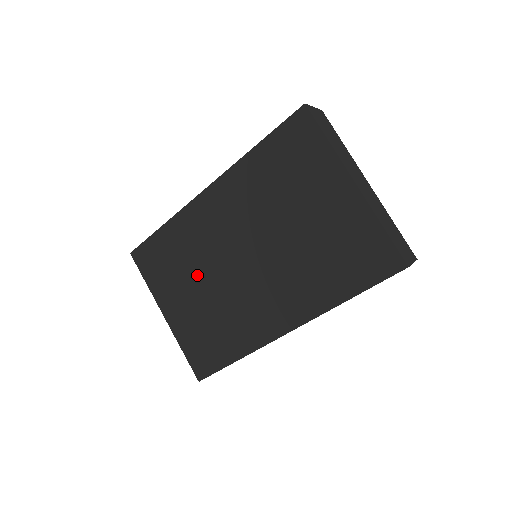
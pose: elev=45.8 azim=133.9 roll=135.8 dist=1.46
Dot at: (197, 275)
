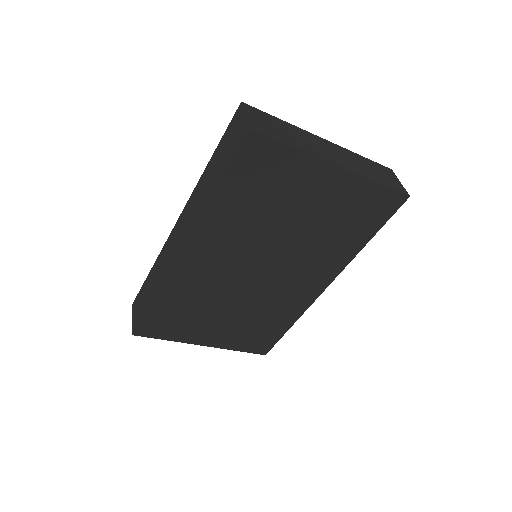
Dot at: (218, 307)
